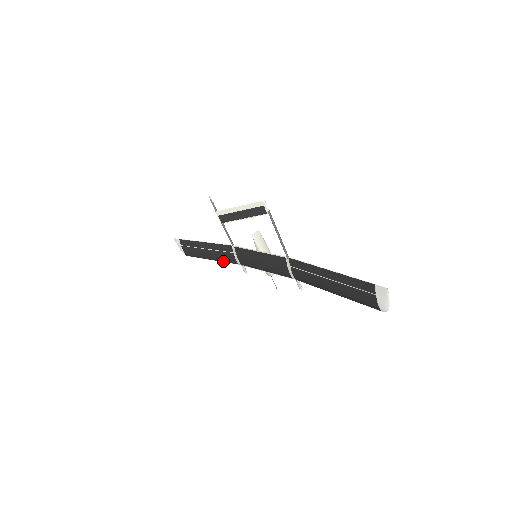
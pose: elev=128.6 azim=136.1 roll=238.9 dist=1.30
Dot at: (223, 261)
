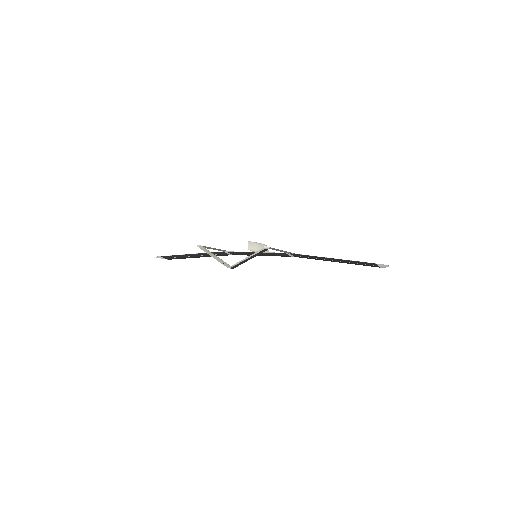
Dot at: occluded
